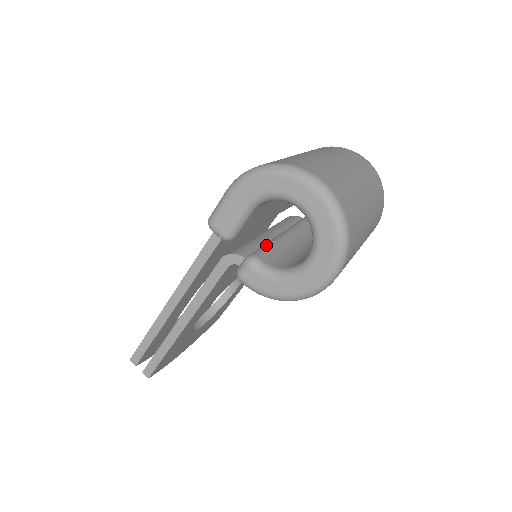
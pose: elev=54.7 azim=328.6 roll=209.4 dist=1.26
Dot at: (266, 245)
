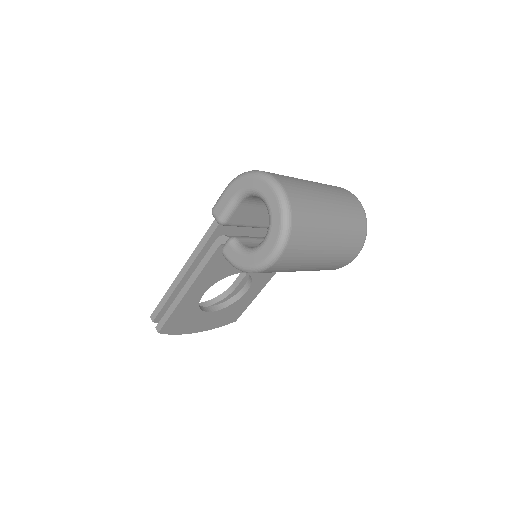
Dot at: (252, 237)
